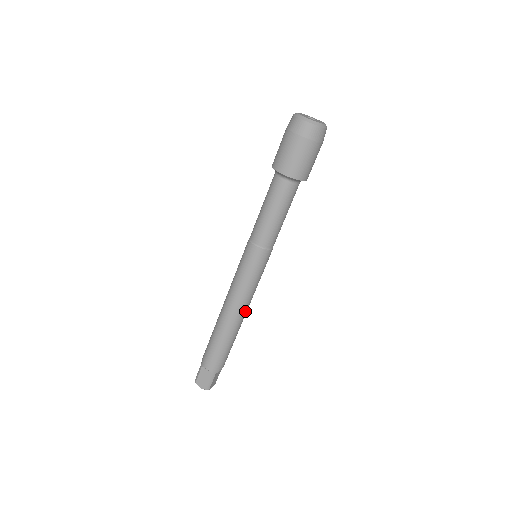
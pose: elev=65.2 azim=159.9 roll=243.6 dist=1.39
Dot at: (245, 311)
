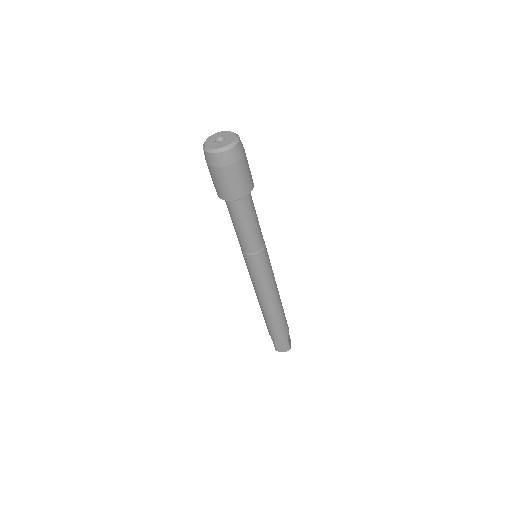
Dot at: (277, 293)
